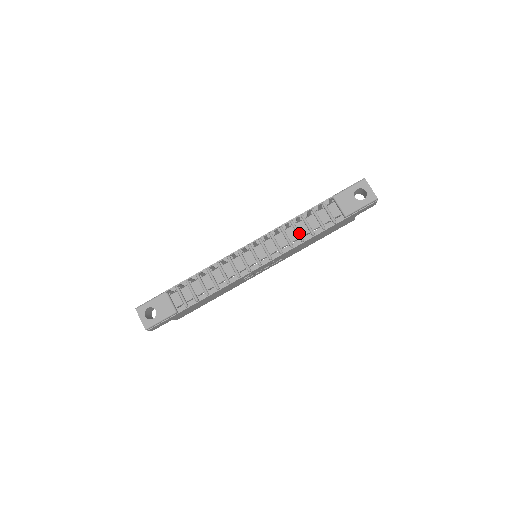
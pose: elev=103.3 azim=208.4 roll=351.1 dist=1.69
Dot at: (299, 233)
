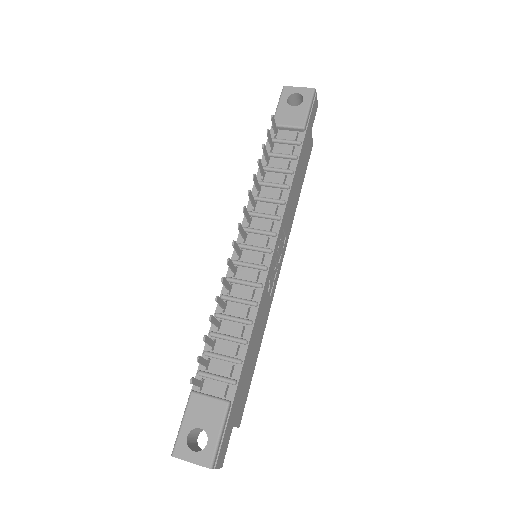
Dot at: (276, 184)
